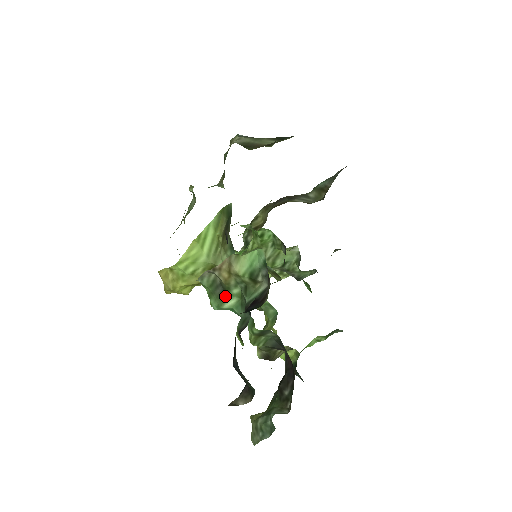
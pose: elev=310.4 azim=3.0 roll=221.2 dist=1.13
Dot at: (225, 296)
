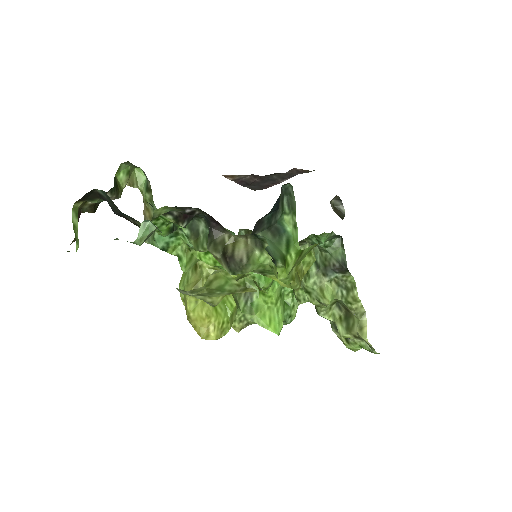
Dot at: occluded
